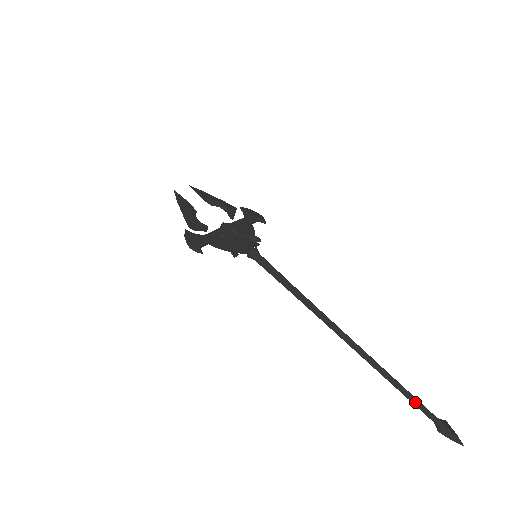
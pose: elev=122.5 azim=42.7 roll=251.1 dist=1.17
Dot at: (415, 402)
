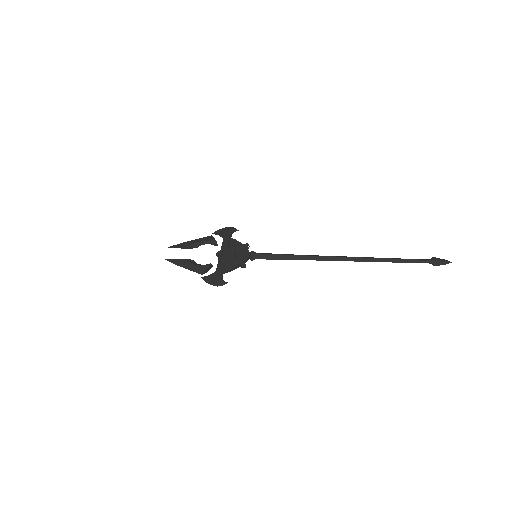
Dot at: (412, 261)
